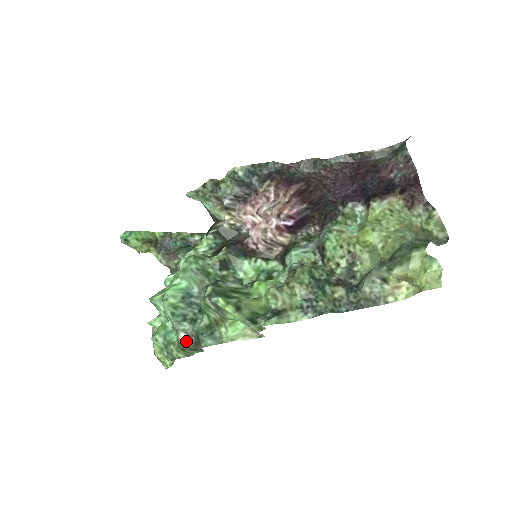
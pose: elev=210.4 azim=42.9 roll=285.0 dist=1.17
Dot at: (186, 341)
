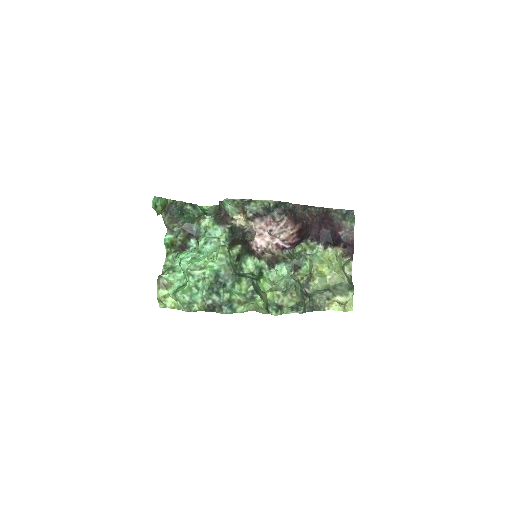
Dot at: (210, 305)
